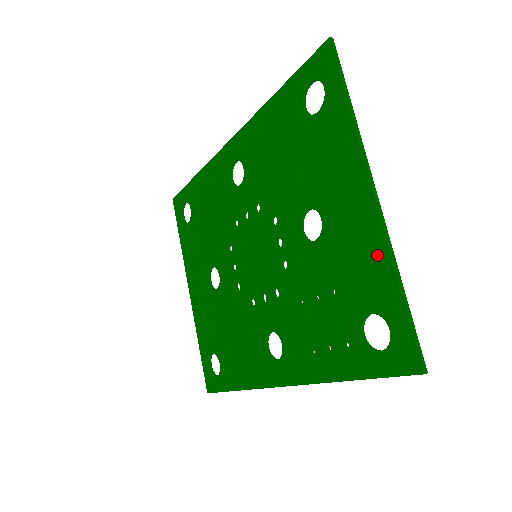
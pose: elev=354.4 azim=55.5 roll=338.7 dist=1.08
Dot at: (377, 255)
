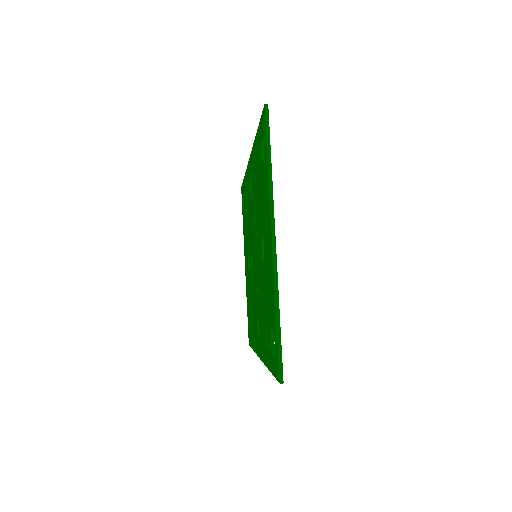
Dot at: (272, 288)
